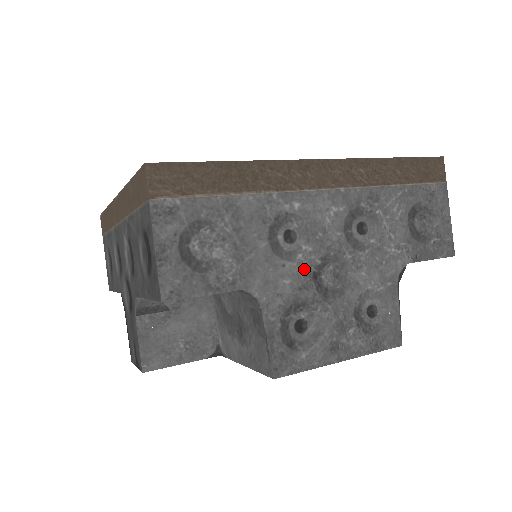
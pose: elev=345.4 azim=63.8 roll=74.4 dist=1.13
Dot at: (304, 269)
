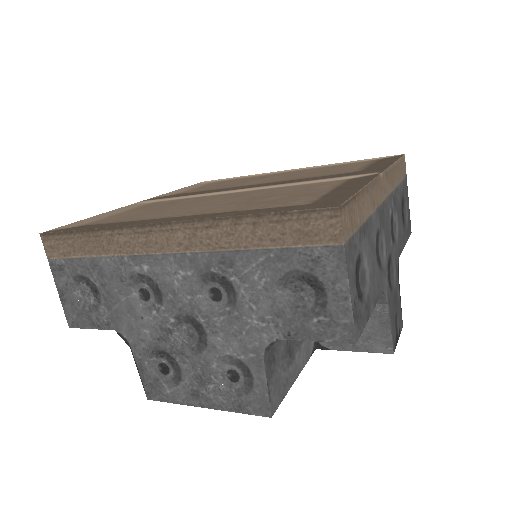
Dot at: (160, 324)
